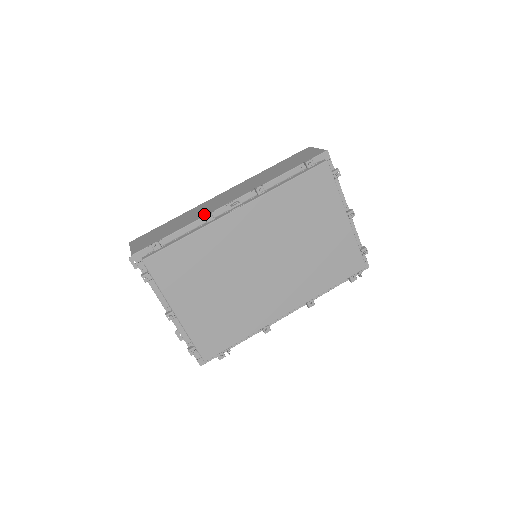
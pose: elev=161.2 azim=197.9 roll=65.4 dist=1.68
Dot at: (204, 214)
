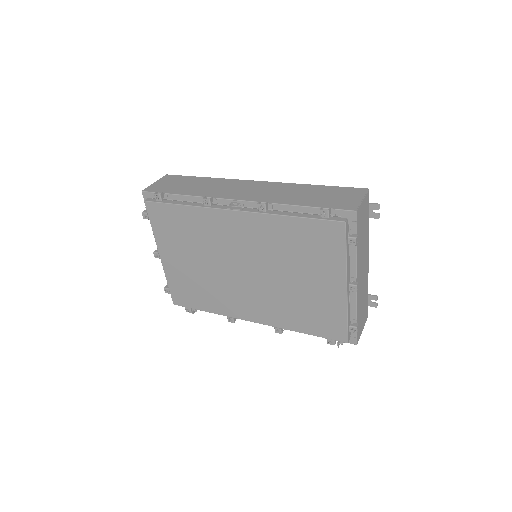
Dot at: (210, 195)
